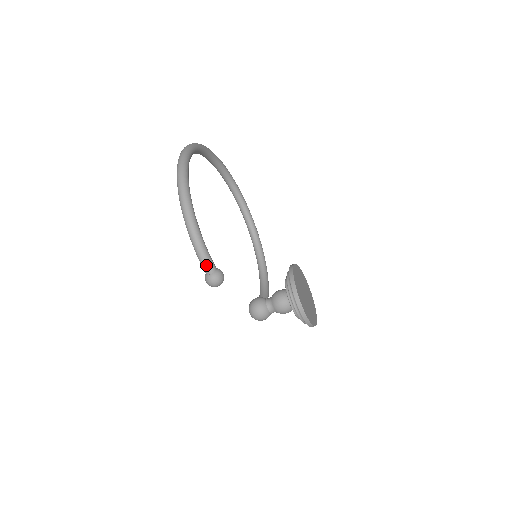
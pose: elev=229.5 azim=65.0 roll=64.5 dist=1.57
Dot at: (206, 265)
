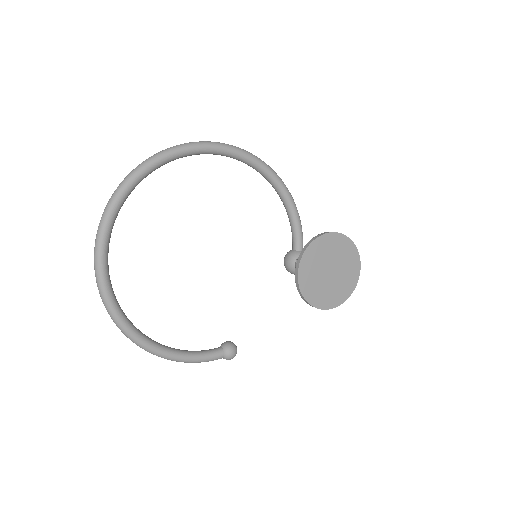
Dot at: occluded
